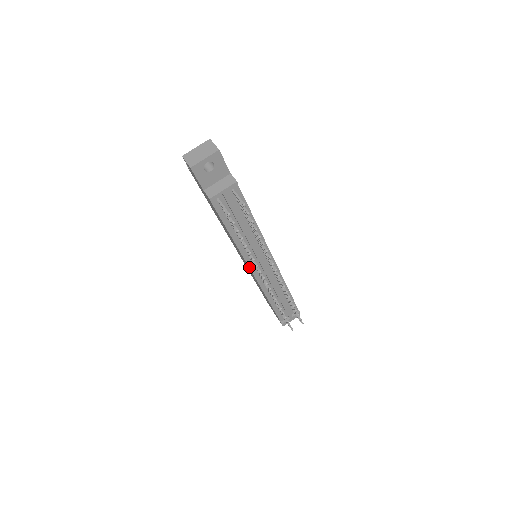
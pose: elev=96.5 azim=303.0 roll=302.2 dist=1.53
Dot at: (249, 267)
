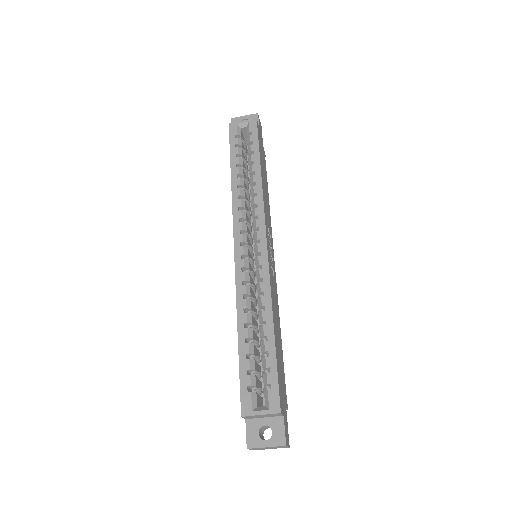
Dot at: occluded
